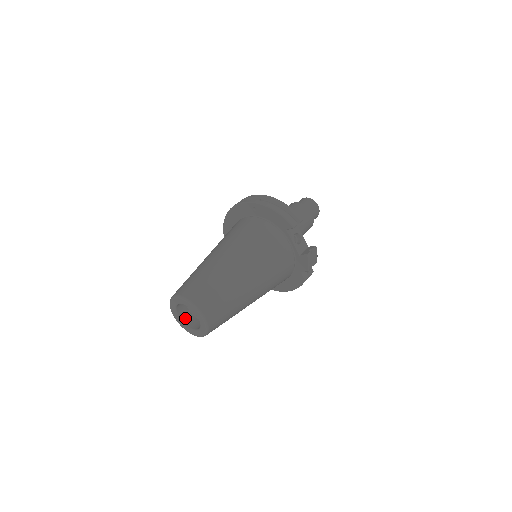
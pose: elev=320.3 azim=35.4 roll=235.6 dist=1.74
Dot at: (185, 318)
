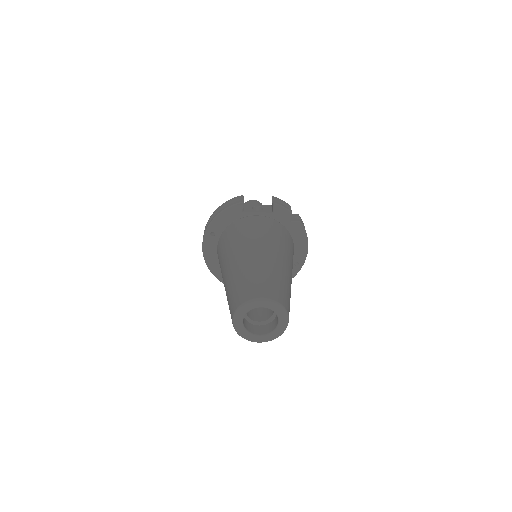
Dot at: (264, 331)
